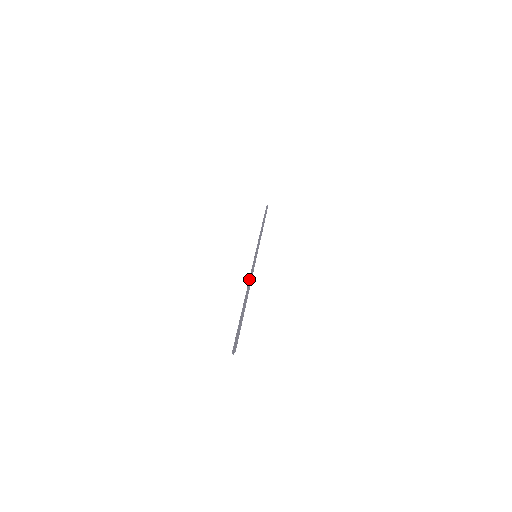
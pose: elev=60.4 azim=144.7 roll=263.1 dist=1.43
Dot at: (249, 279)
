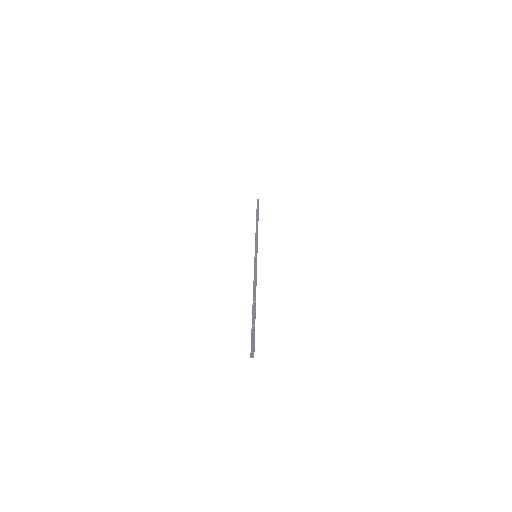
Dot at: (254, 280)
